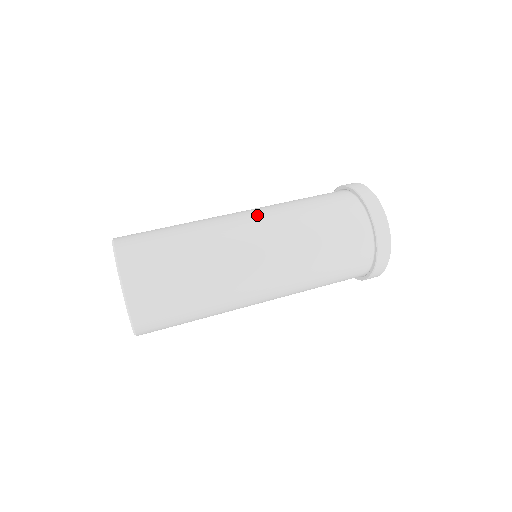
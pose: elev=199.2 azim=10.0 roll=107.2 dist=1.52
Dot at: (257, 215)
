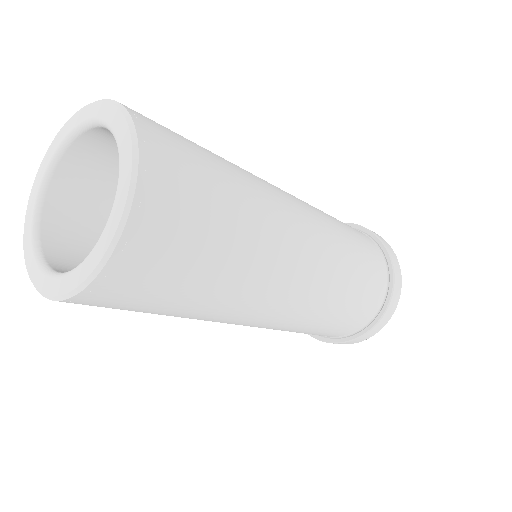
Dot at: (310, 211)
